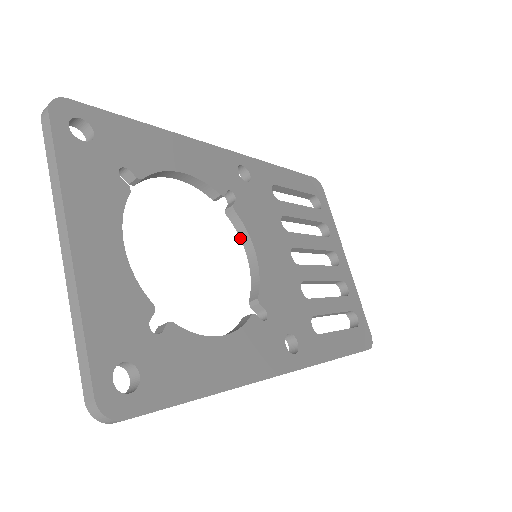
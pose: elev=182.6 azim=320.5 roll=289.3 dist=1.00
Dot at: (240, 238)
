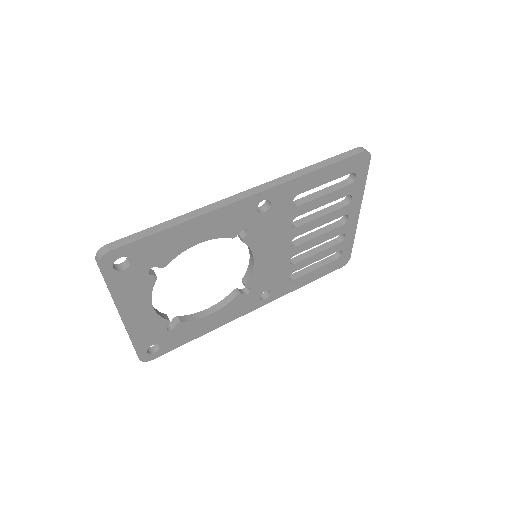
Dot at: occluded
